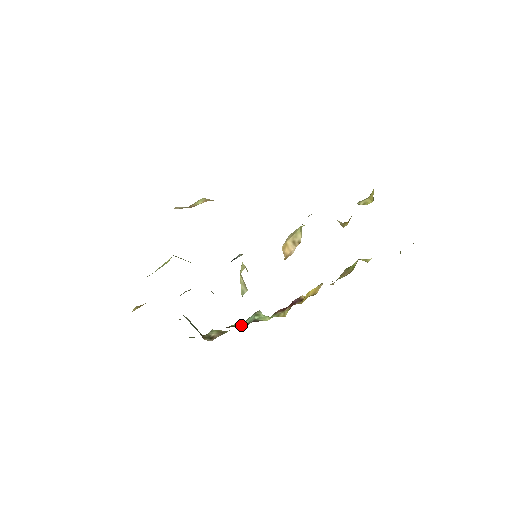
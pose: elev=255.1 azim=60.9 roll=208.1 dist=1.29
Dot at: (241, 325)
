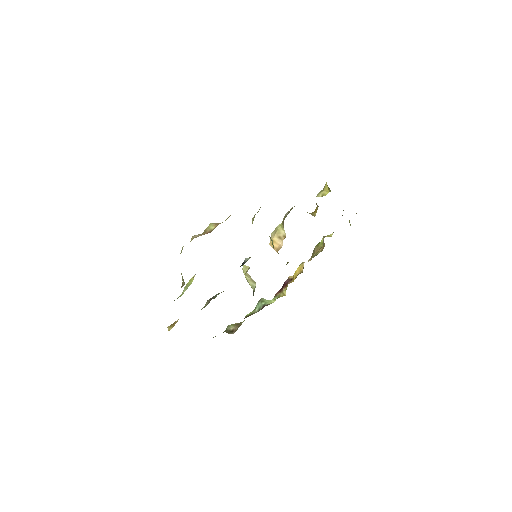
Dot at: (254, 313)
